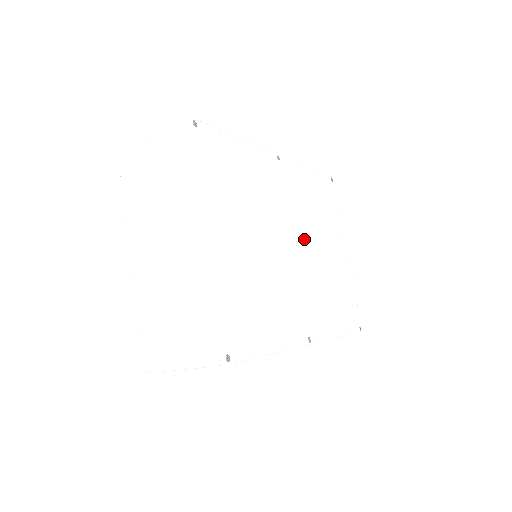
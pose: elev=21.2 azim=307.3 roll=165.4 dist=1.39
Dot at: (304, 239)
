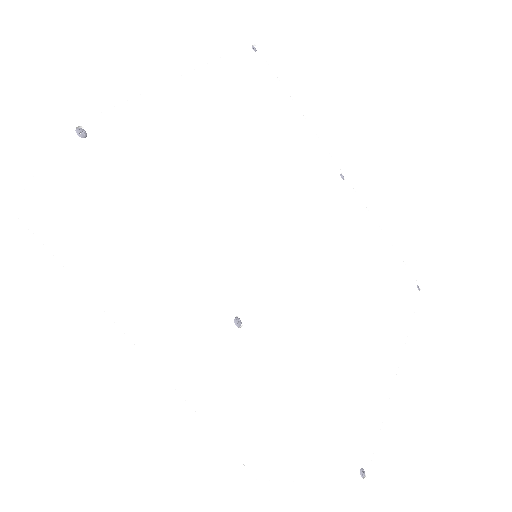
Dot at: (325, 253)
